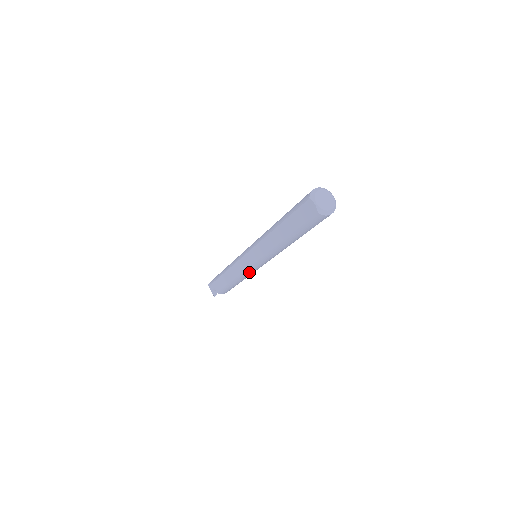
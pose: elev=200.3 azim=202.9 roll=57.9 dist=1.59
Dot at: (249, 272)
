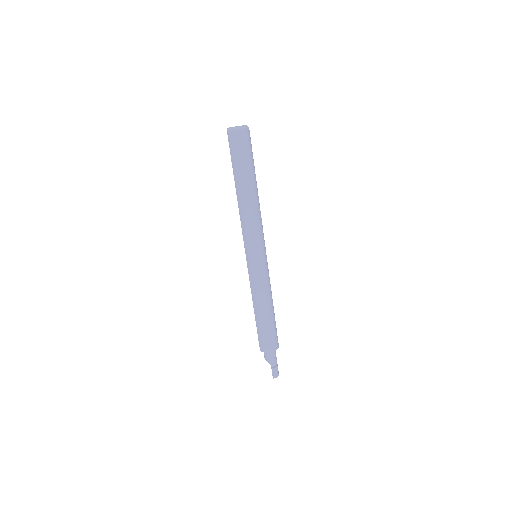
Dot at: (252, 276)
